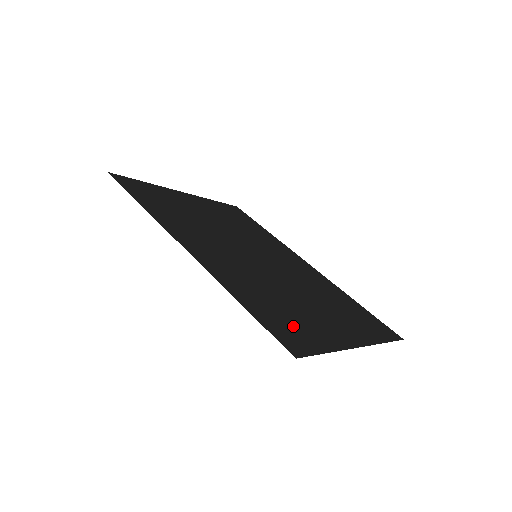
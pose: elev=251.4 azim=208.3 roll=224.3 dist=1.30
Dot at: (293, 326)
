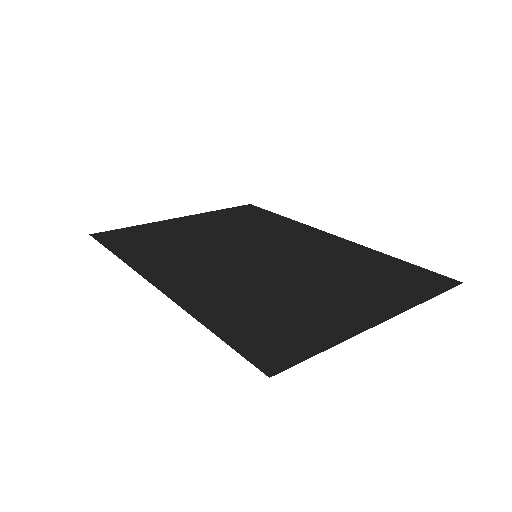
Dot at: (280, 331)
